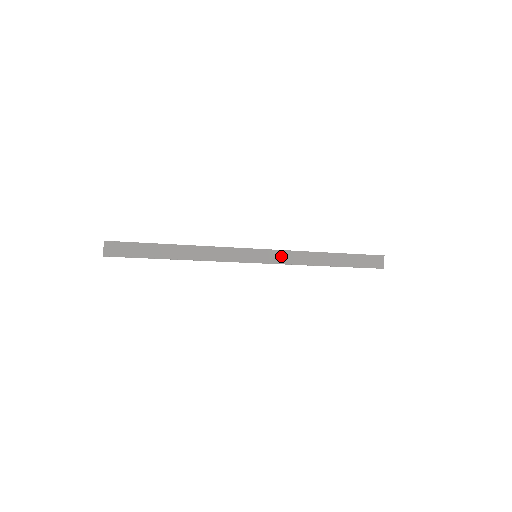
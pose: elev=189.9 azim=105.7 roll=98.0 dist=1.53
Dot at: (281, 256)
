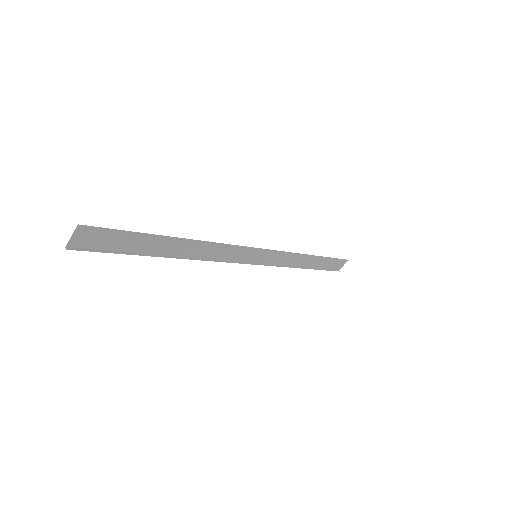
Dot at: (277, 257)
